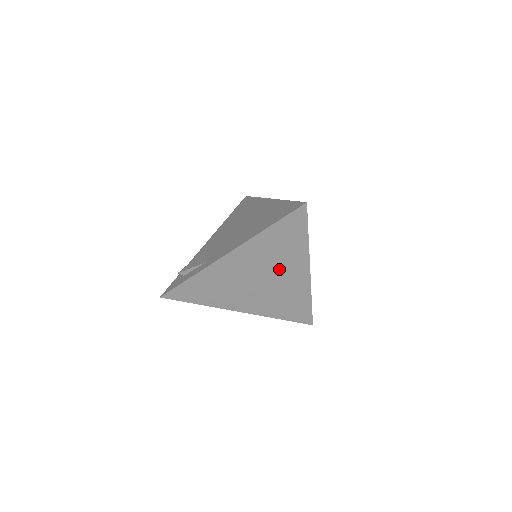
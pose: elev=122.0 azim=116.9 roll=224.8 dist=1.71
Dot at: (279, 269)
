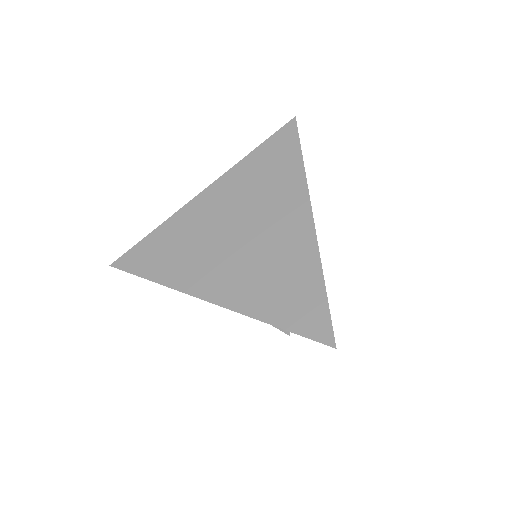
Dot at: (267, 213)
